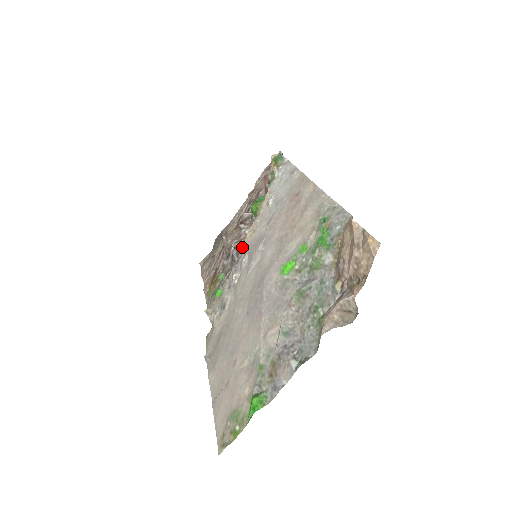
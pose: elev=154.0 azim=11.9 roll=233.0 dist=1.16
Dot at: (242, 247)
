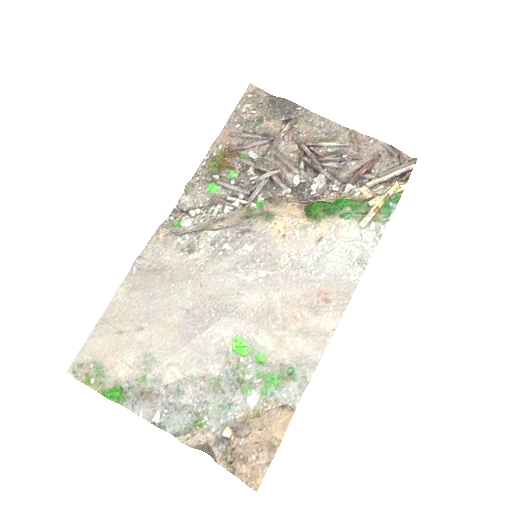
Dot at: (264, 223)
